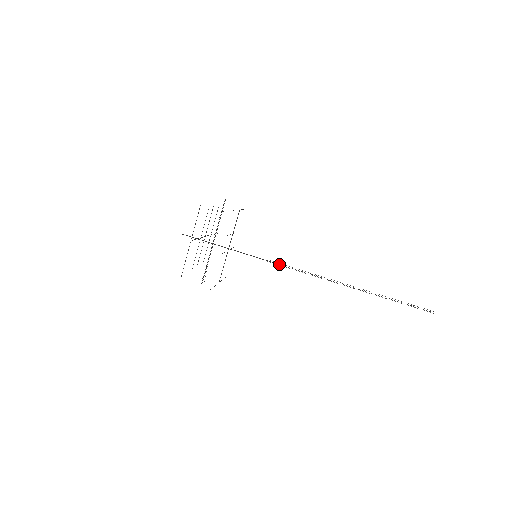
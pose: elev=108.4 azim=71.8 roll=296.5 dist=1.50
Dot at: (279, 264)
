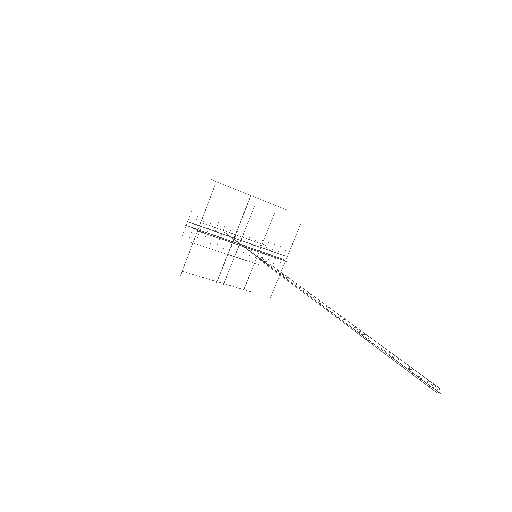
Dot at: occluded
